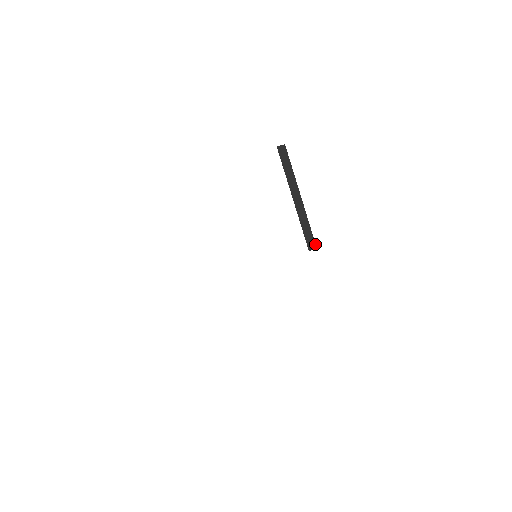
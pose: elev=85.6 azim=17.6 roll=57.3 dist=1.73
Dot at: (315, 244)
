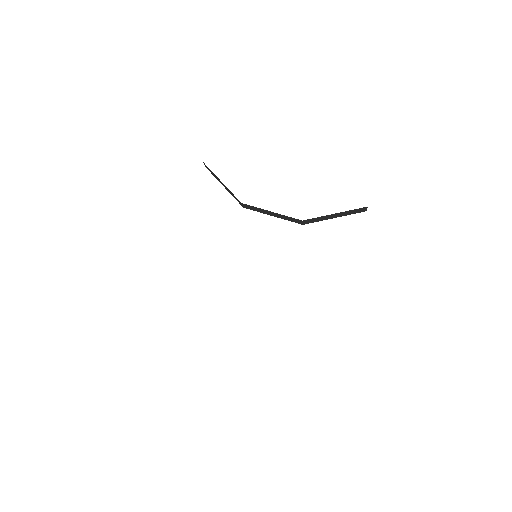
Dot at: occluded
